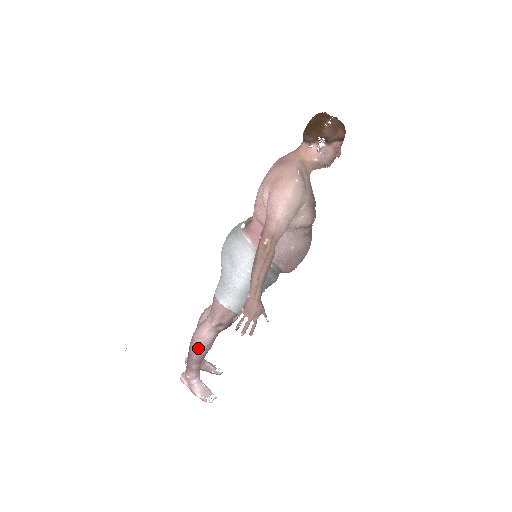
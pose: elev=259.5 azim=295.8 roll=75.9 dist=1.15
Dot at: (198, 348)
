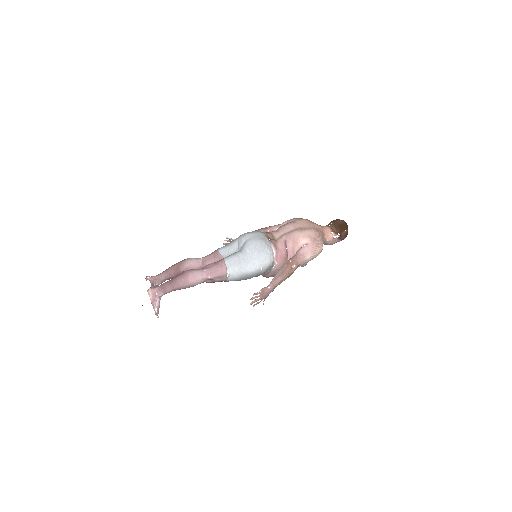
Dot at: (186, 284)
